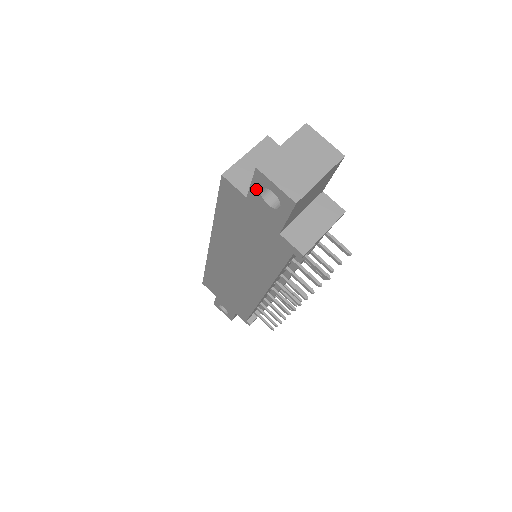
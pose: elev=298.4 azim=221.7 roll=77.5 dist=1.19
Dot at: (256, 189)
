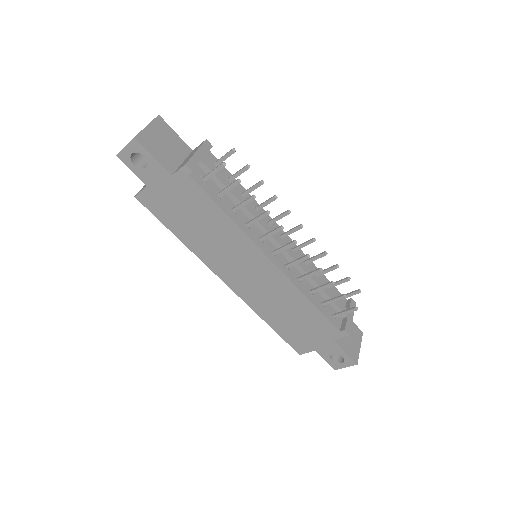
Dot at: (135, 169)
